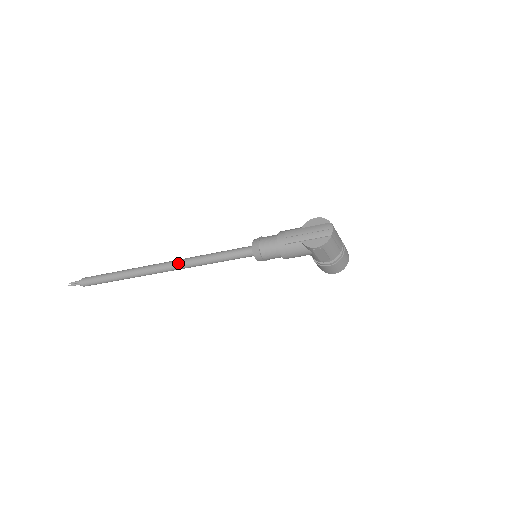
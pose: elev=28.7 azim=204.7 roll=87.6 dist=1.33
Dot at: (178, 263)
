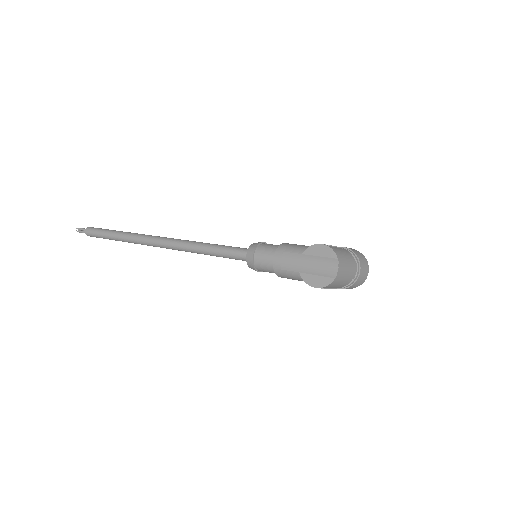
Dot at: (173, 245)
